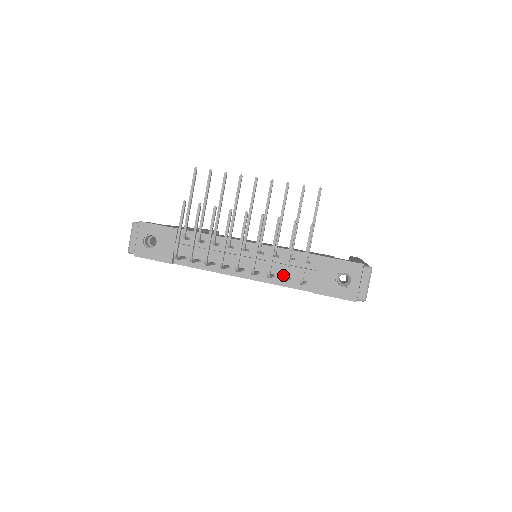
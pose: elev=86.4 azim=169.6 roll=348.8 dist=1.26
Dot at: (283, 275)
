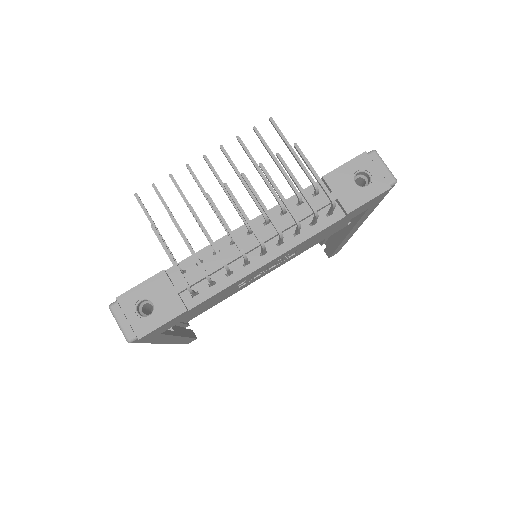
Dot at: (306, 224)
